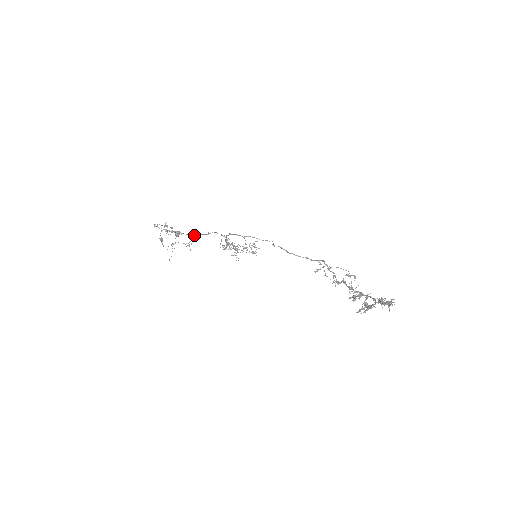
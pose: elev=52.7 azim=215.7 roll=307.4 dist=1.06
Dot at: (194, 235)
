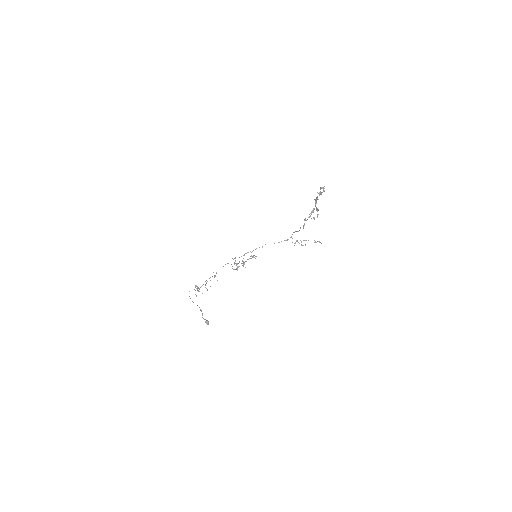
Dot at: (215, 275)
